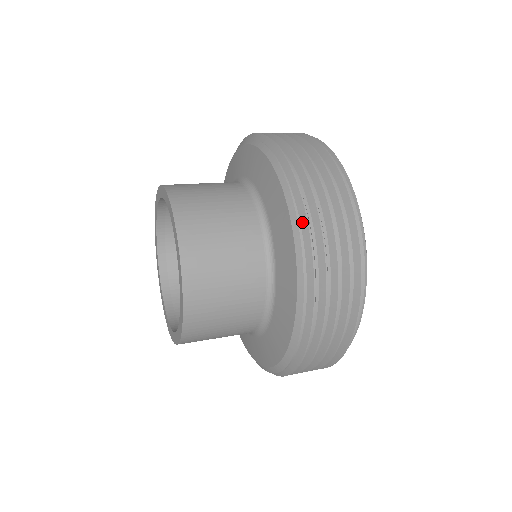
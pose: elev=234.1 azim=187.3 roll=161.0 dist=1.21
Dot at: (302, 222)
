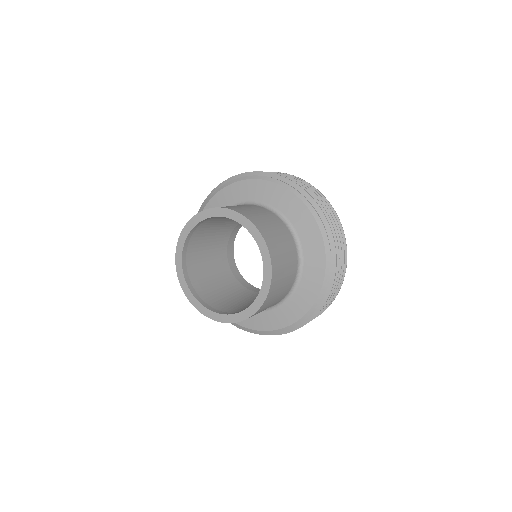
Dot at: (285, 181)
